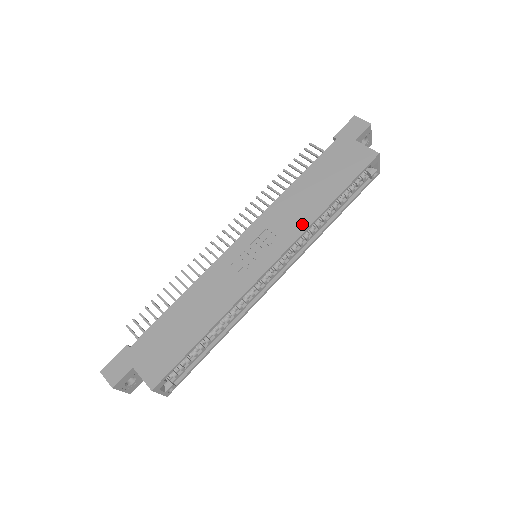
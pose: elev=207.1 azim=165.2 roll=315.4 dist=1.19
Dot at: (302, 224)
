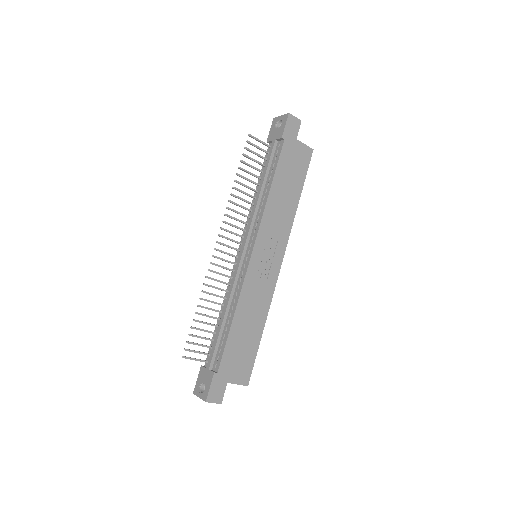
Dot at: (288, 225)
